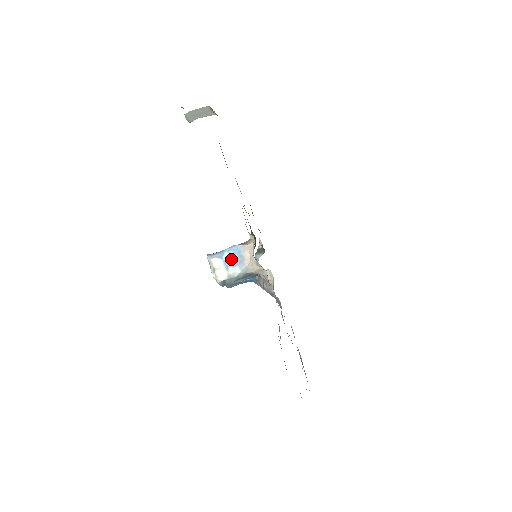
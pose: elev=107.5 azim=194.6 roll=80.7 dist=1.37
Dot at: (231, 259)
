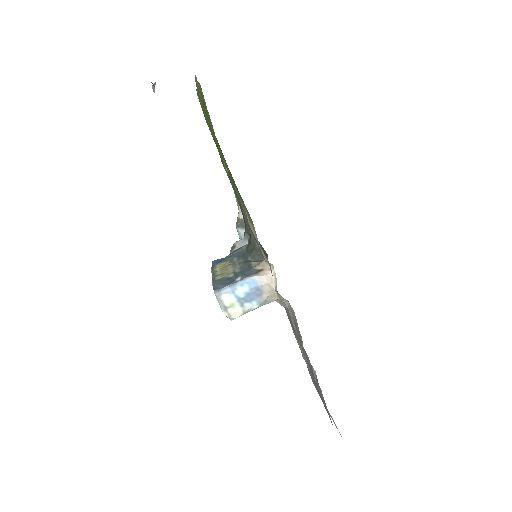
Dot at: (246, 294)
